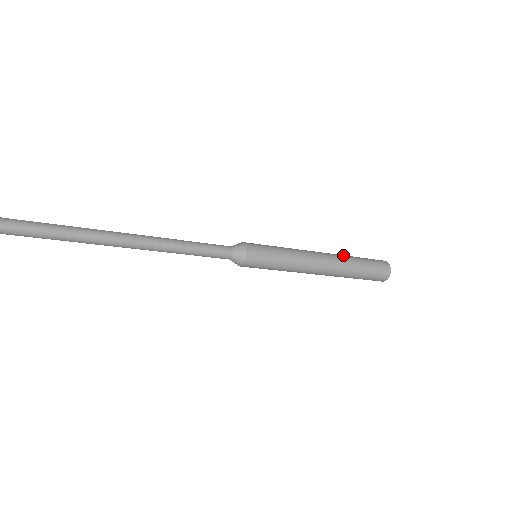
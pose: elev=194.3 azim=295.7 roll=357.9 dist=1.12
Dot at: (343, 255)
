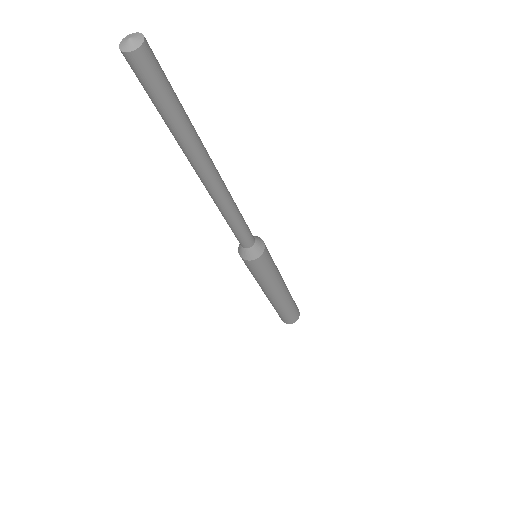
Dot at: occluded
